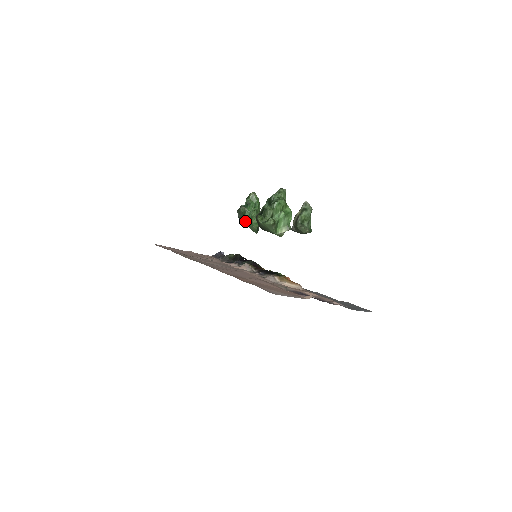
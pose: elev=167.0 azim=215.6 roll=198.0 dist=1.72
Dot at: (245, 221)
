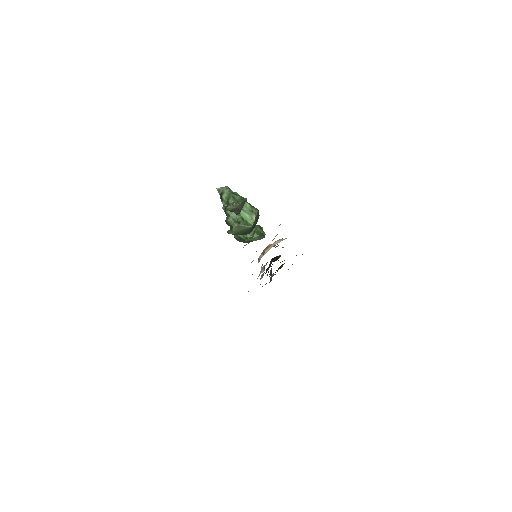
Dot at: occluded
